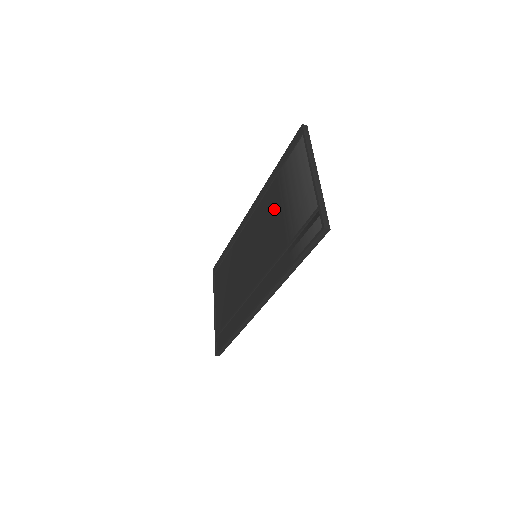
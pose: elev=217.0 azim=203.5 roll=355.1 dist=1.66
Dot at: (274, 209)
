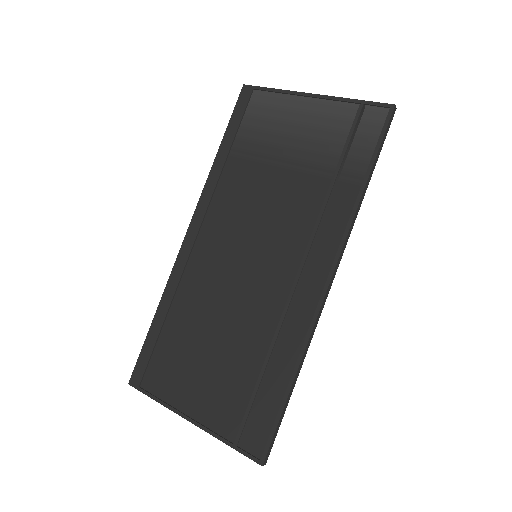
Dot at: (257, 181)
